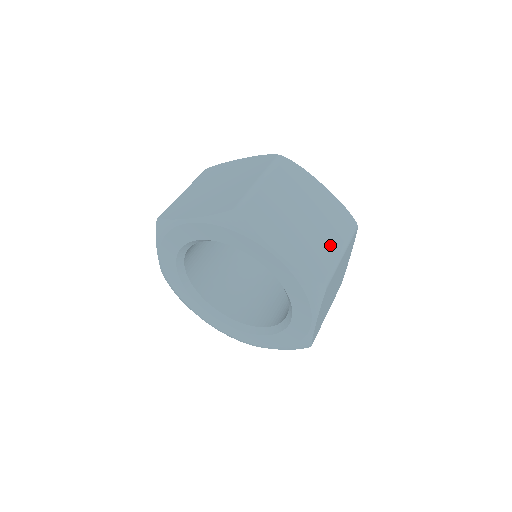
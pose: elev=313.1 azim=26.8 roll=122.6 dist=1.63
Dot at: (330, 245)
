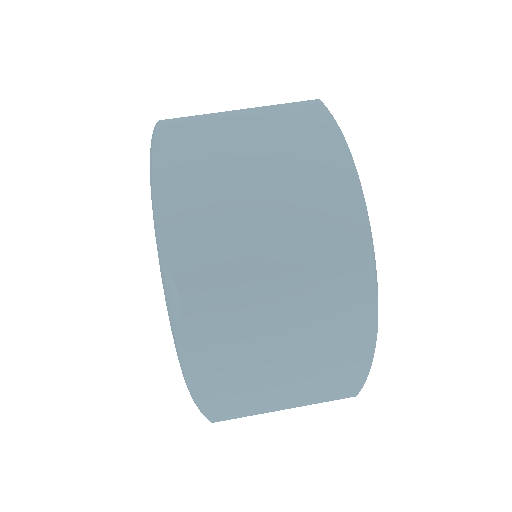
Dot at: (278, 397)
